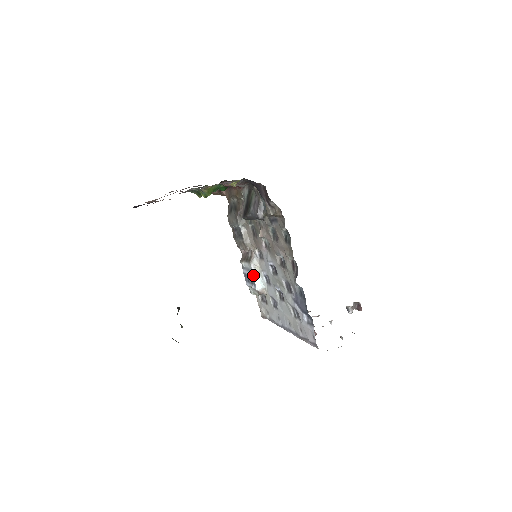
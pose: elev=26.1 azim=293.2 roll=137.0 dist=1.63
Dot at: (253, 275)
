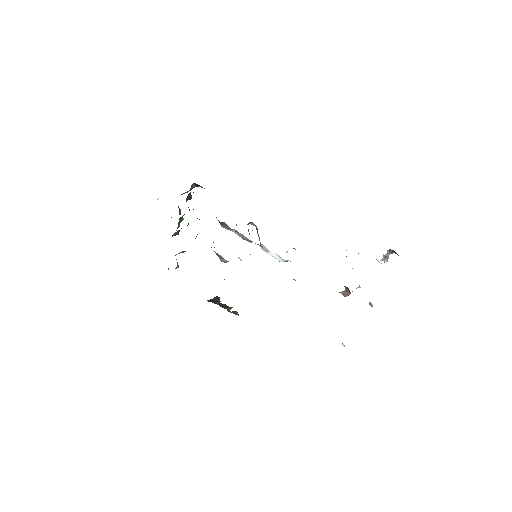
Dot at: occluded
